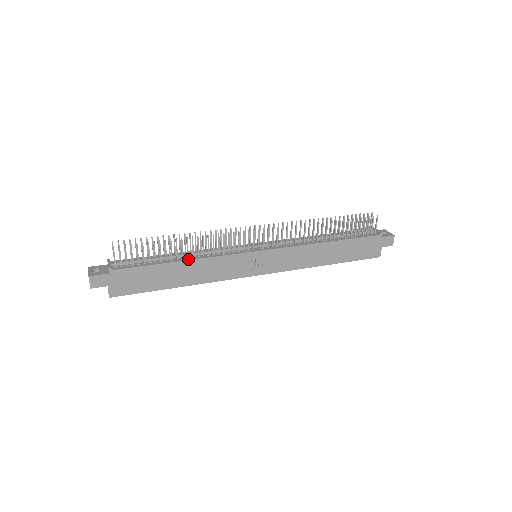
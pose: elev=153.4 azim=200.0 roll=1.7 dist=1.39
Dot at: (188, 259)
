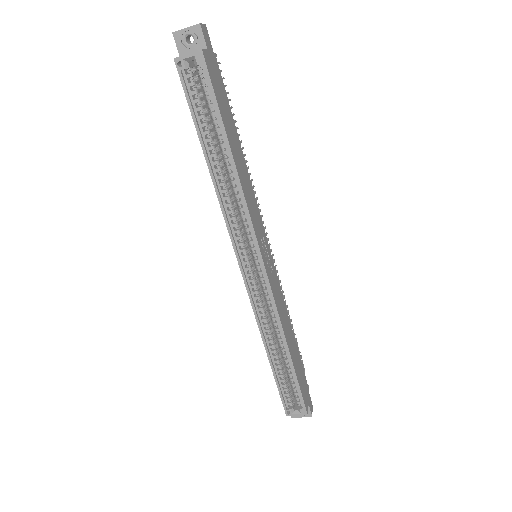
Dot at: (243, 160)
